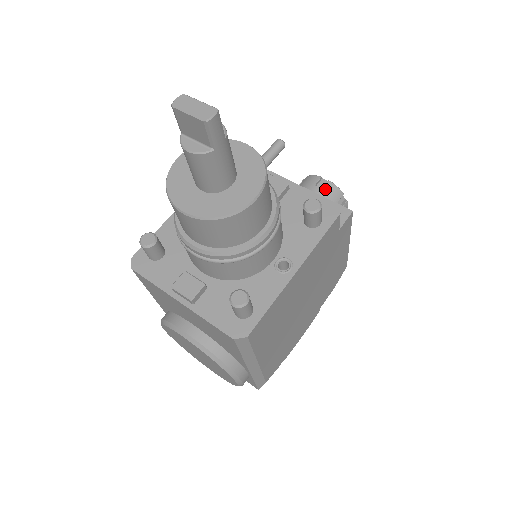
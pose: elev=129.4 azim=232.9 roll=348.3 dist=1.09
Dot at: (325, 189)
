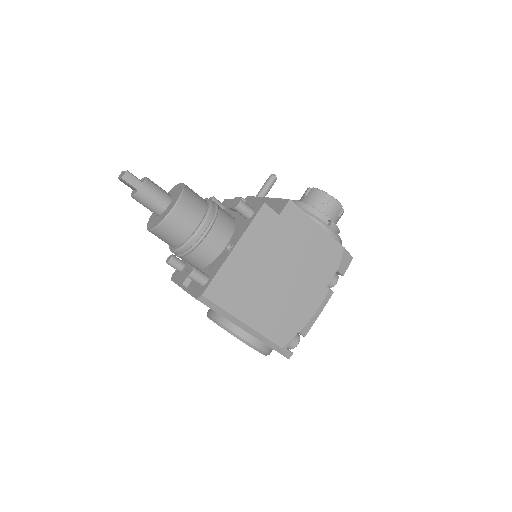
Dot at: (310, 195)
